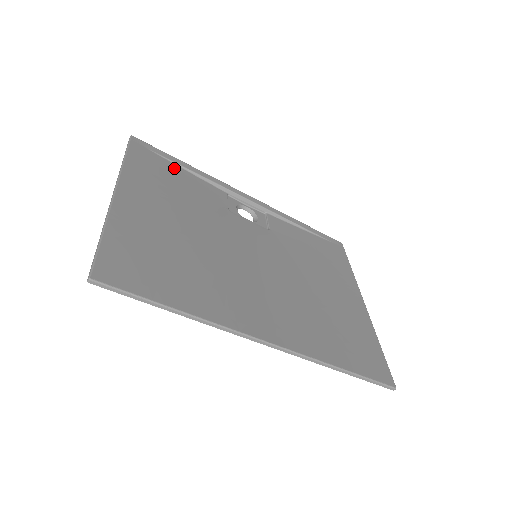
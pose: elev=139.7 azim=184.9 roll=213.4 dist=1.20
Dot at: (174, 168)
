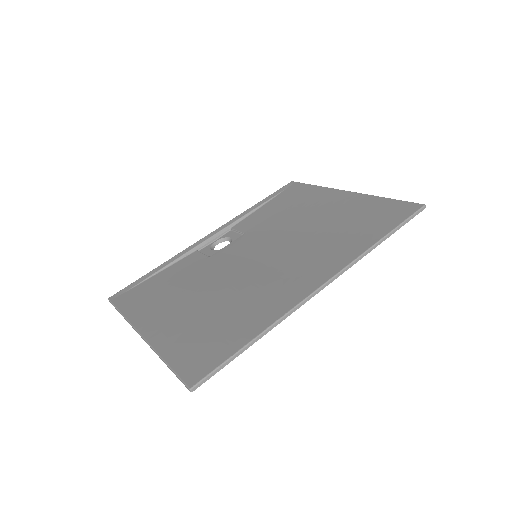
Dot at: (152, 280)
